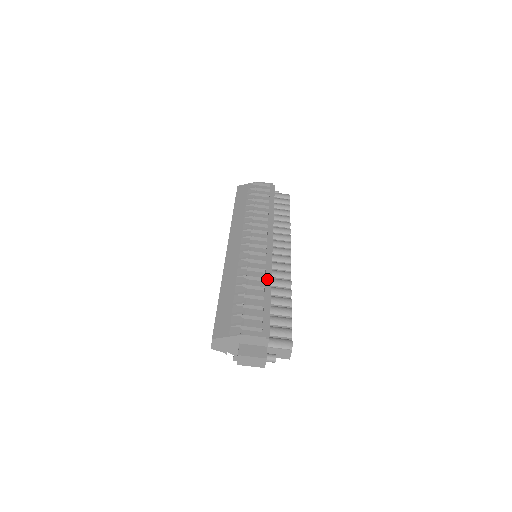
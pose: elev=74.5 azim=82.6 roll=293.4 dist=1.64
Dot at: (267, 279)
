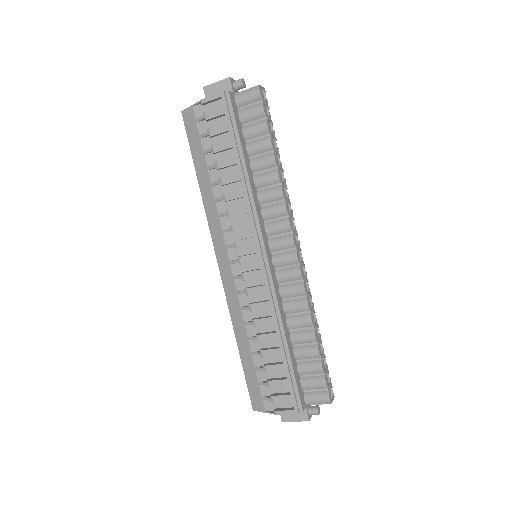
Dot at: (277, 327)
